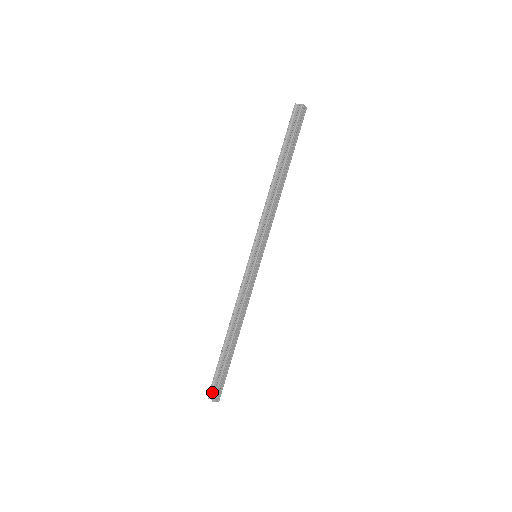
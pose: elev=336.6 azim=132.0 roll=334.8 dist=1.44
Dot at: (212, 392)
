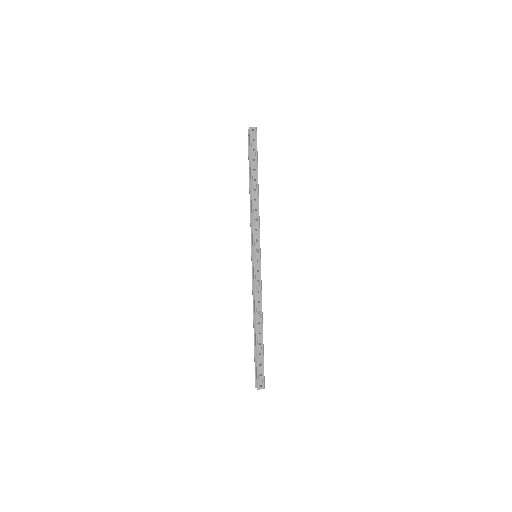
Dot at: occluded
